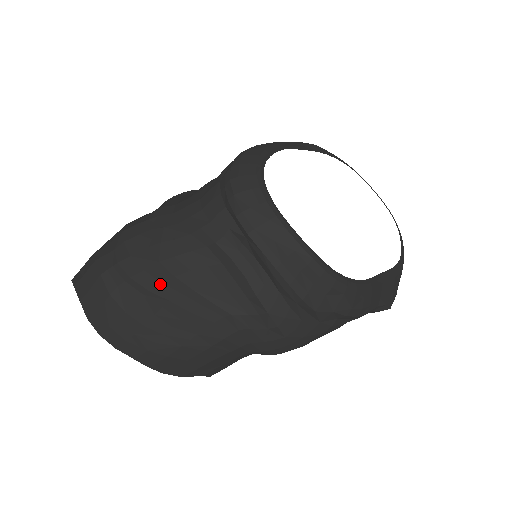
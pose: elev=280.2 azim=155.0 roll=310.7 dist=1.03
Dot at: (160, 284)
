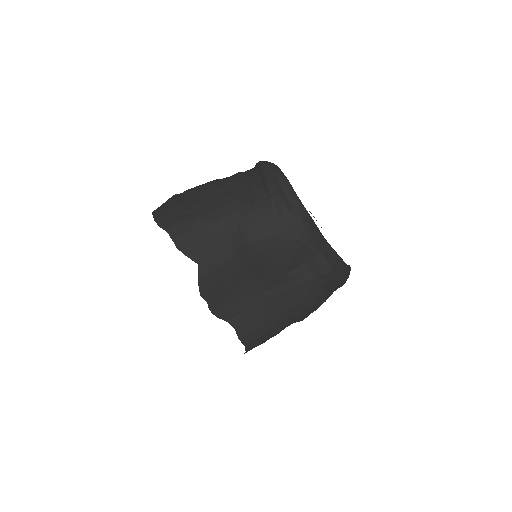
Dot at: (206, 190)
